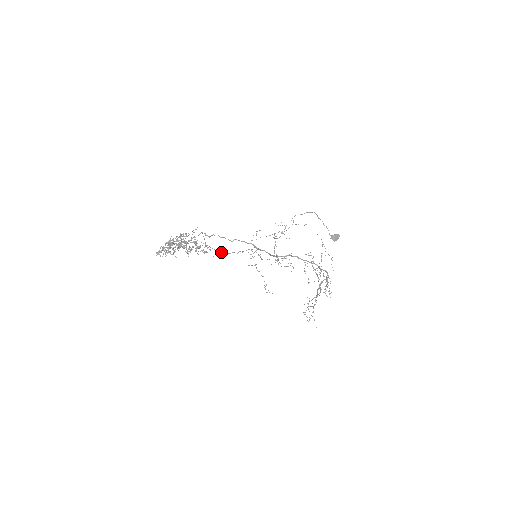
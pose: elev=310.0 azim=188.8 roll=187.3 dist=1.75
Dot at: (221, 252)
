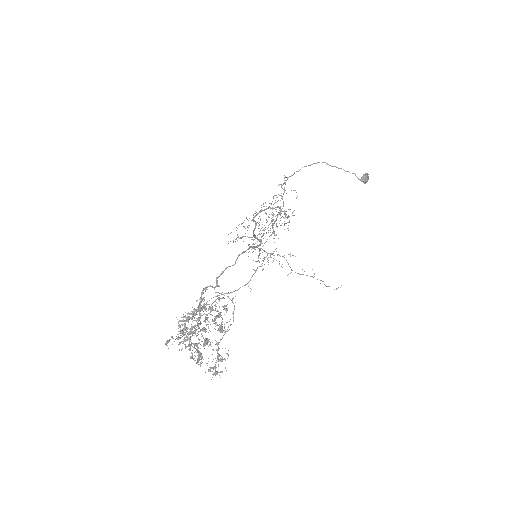
Dot at: (238, 289)
